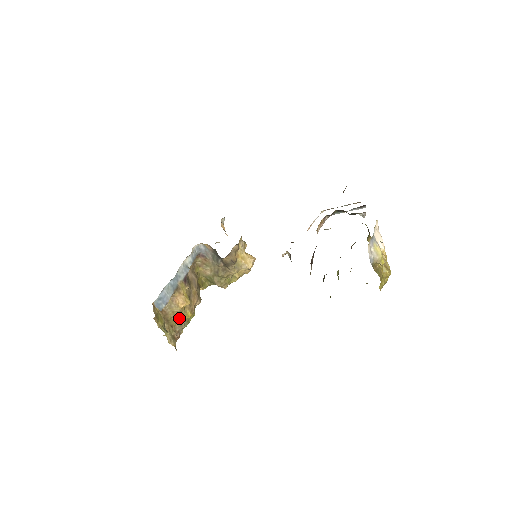
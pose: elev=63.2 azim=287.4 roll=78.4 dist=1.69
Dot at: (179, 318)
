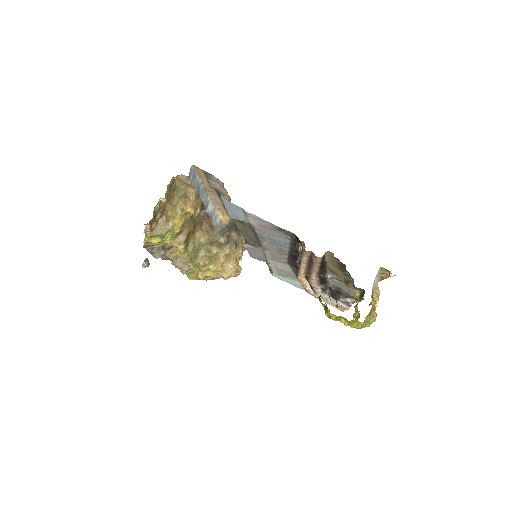
Dot at: (174, 214)
